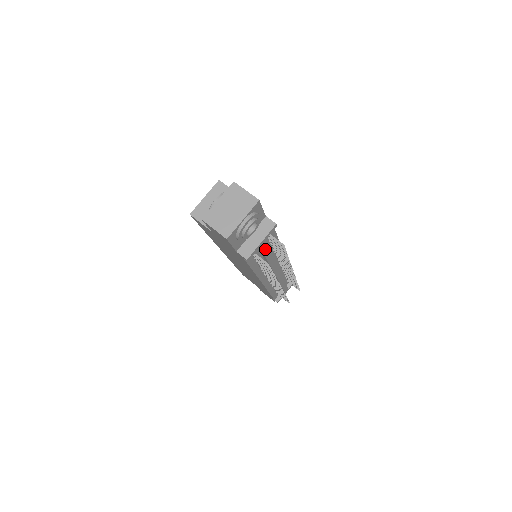
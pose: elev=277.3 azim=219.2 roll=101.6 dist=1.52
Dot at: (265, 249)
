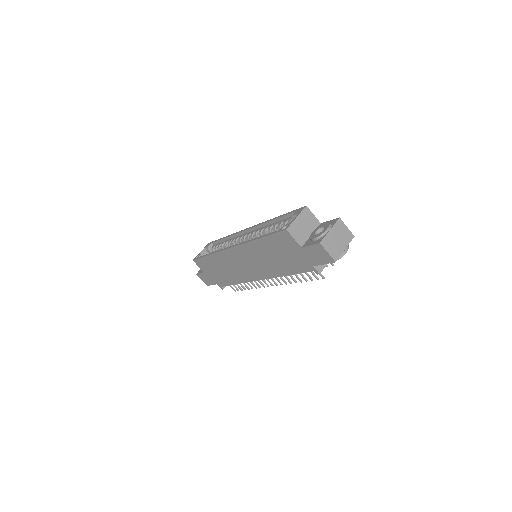
Dot at: occluded
